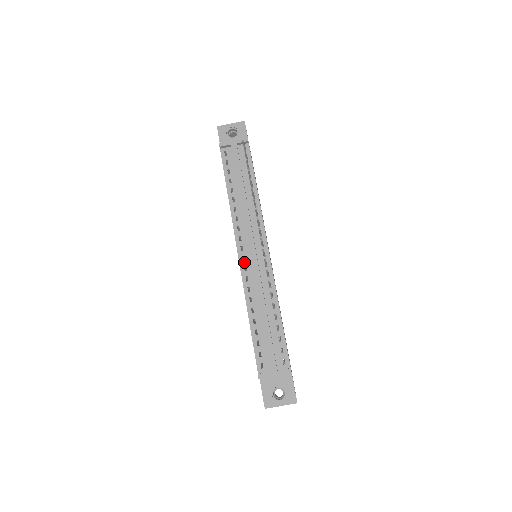
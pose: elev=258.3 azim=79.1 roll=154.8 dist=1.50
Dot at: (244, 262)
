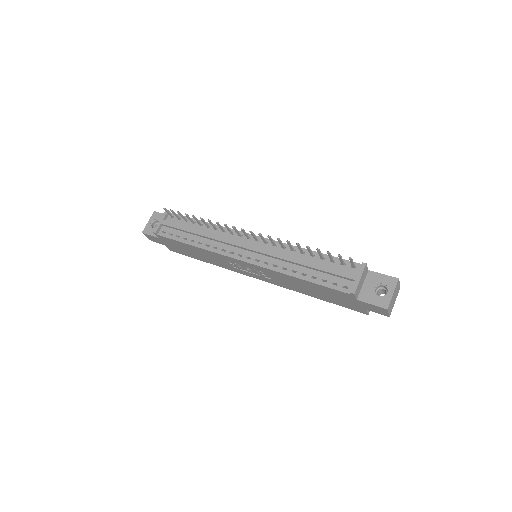
Dot at: (251, 259)
